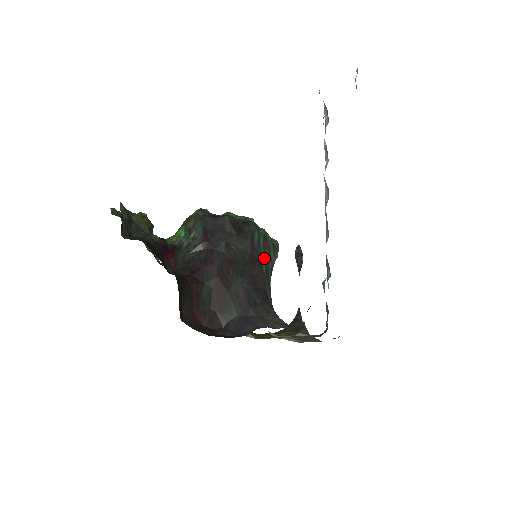
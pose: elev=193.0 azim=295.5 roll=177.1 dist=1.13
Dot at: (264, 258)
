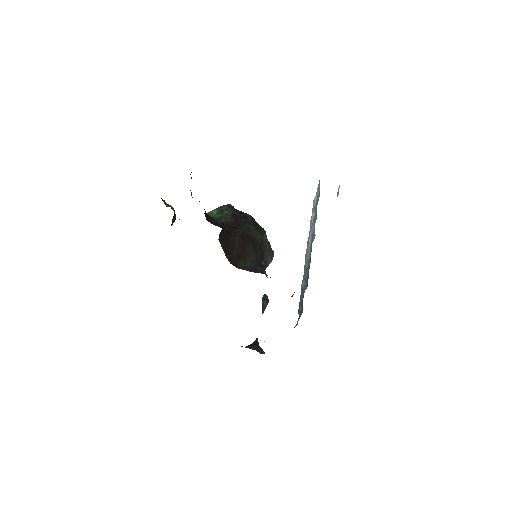
Dot at: (266, 253)
